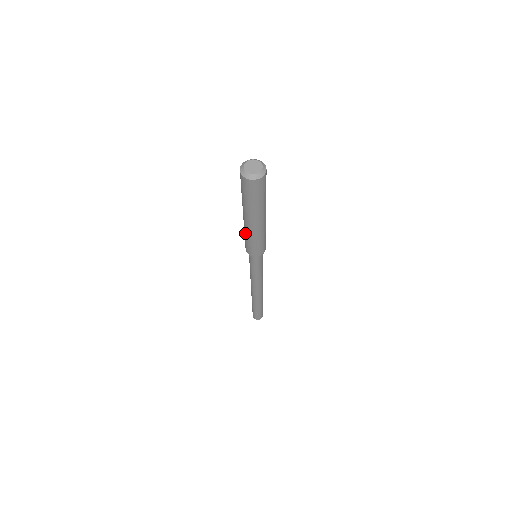
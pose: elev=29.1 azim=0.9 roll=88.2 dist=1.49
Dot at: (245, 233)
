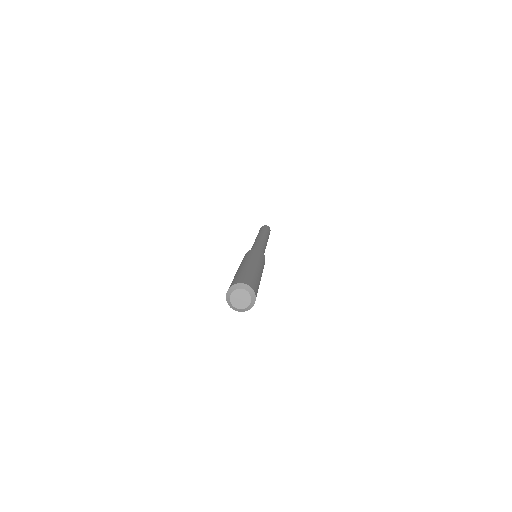
Dot at: occluded
